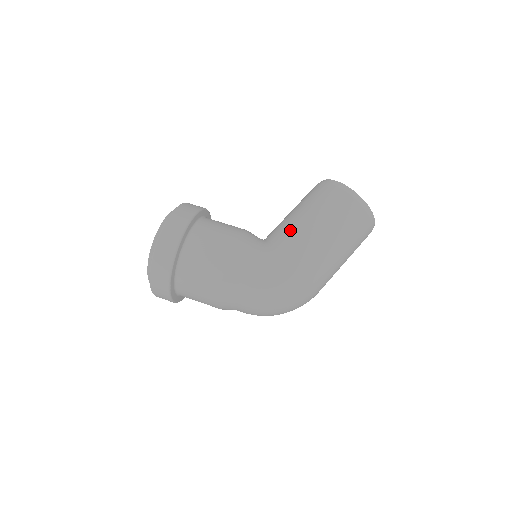
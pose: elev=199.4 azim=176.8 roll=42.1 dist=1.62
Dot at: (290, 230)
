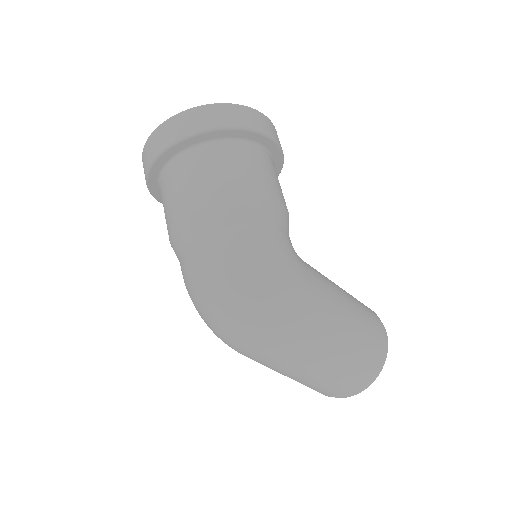
Dot at: (324, 276)
